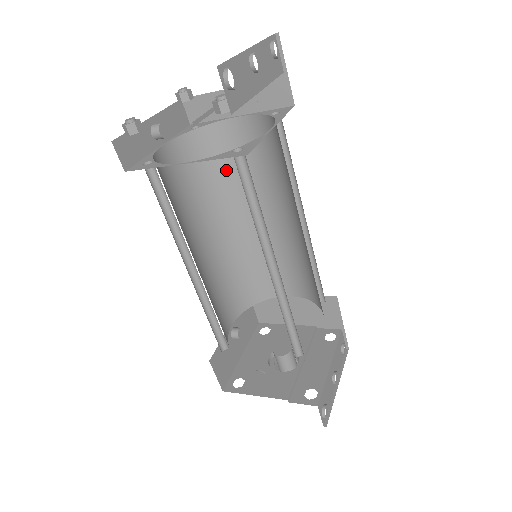
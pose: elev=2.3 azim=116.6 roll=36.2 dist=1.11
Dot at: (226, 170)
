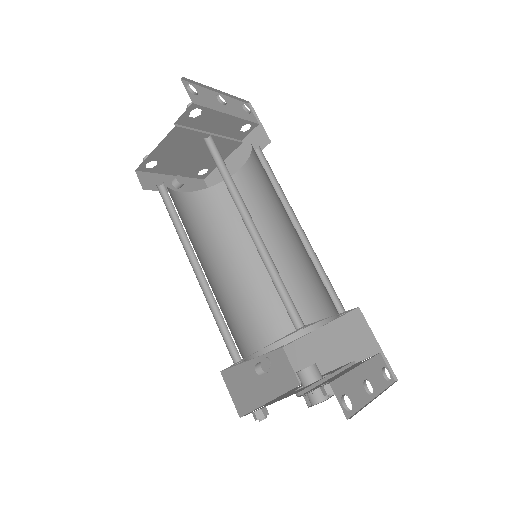
Dot at: (237, 215)
